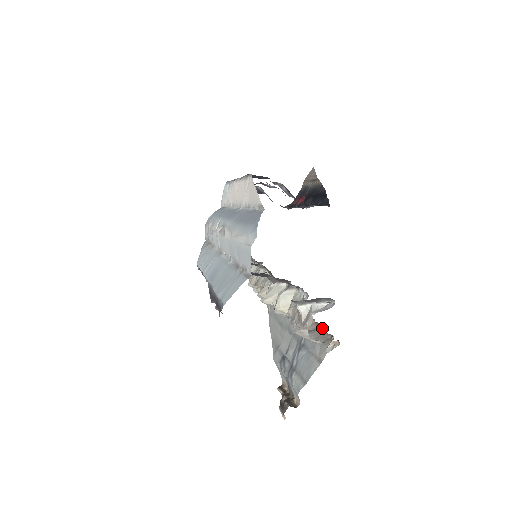
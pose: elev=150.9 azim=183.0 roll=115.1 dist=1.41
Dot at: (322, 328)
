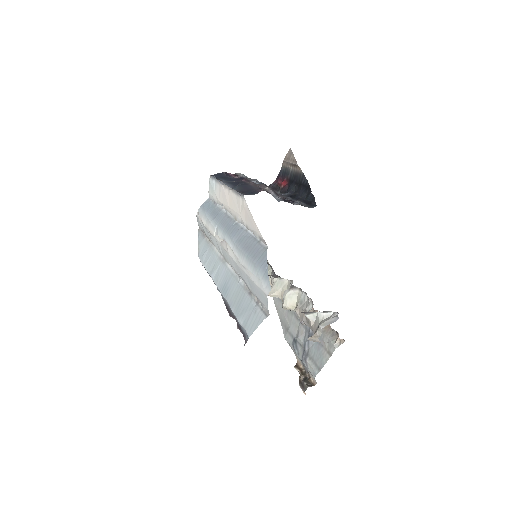
Dot at: occluded
